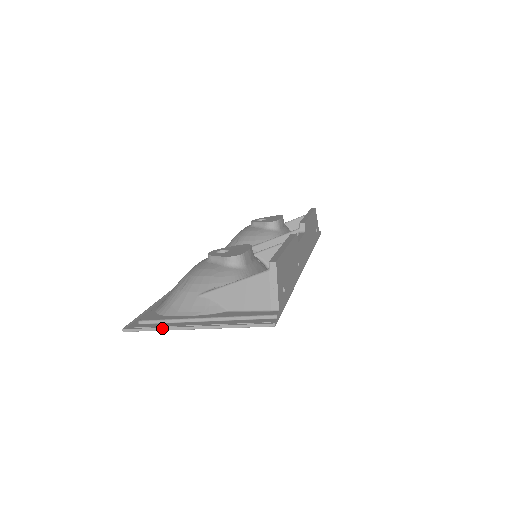
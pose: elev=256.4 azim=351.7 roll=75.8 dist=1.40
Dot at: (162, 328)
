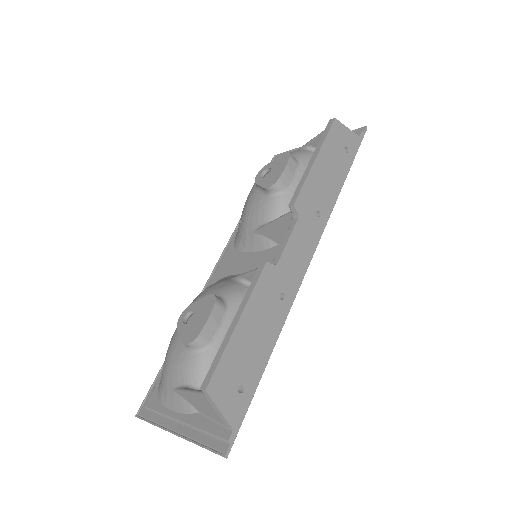
Dot at: occluded
